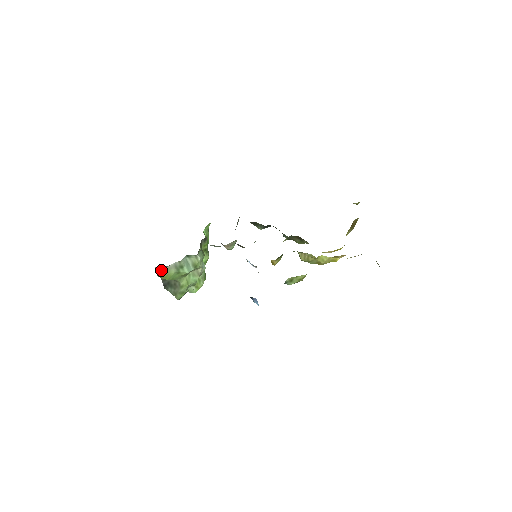
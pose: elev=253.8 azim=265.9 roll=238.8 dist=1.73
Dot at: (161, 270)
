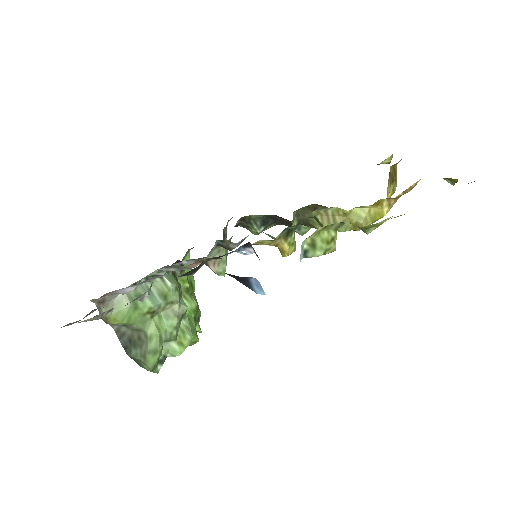
Dot at: (104, 305)
